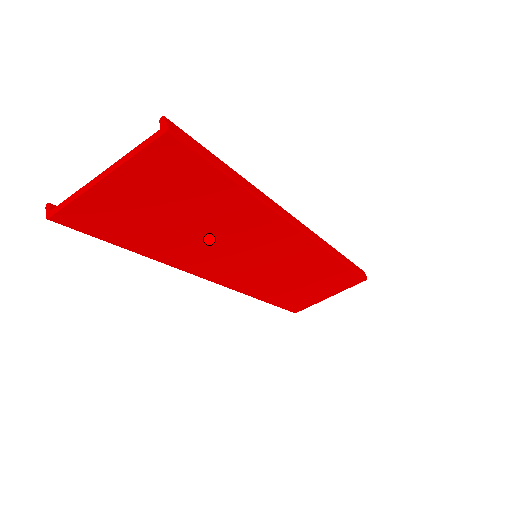
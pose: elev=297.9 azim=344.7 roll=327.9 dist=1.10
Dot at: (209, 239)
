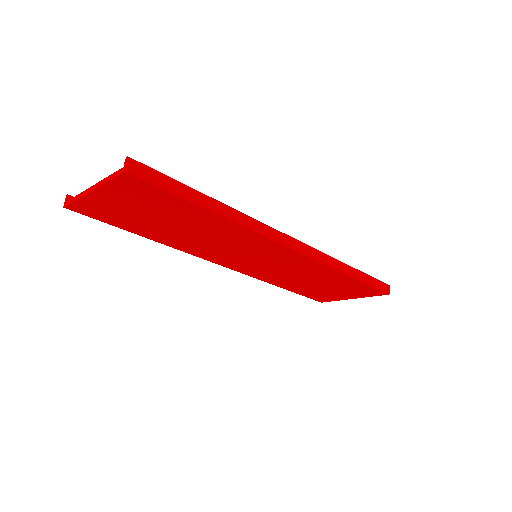
Dot at: (202, 239)
